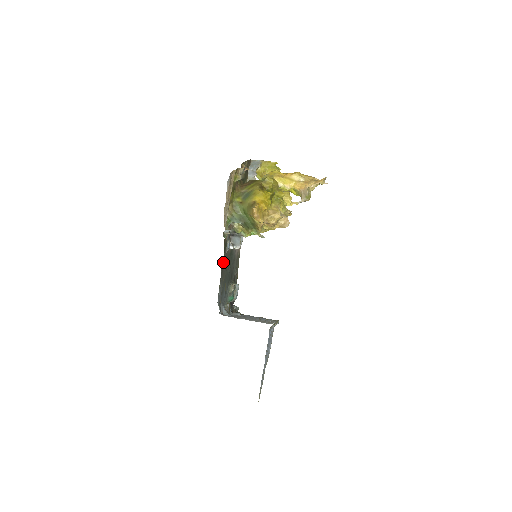
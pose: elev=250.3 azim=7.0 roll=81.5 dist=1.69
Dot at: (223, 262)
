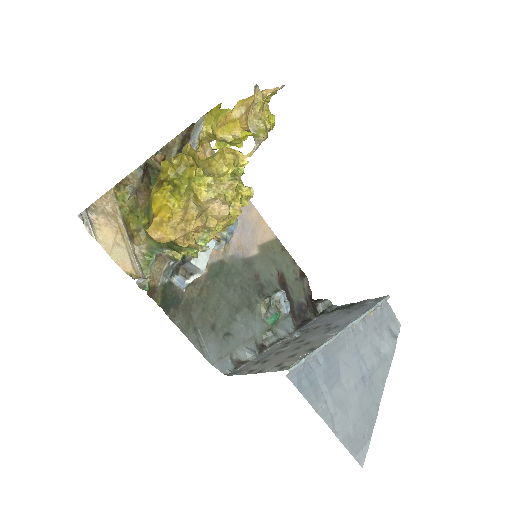
Dot at: (181, 311)
